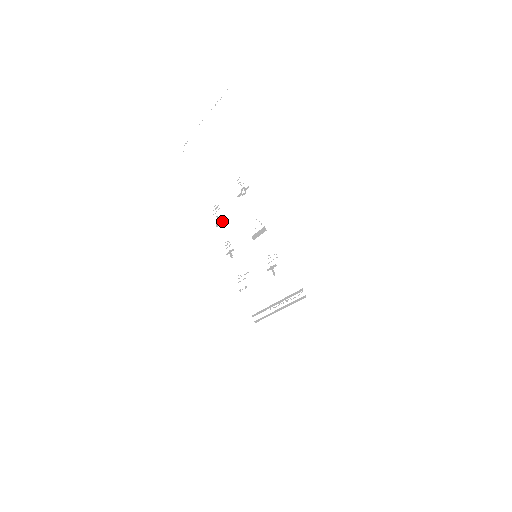
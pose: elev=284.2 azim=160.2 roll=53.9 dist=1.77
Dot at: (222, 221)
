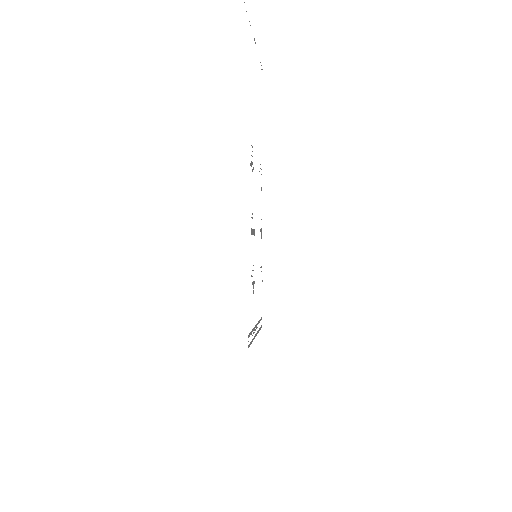
Dot at: occluded
